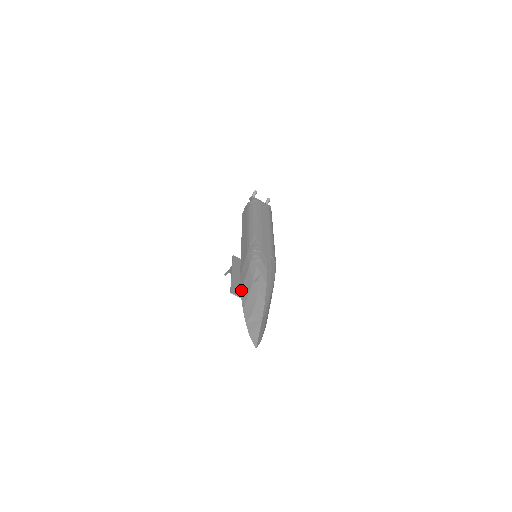
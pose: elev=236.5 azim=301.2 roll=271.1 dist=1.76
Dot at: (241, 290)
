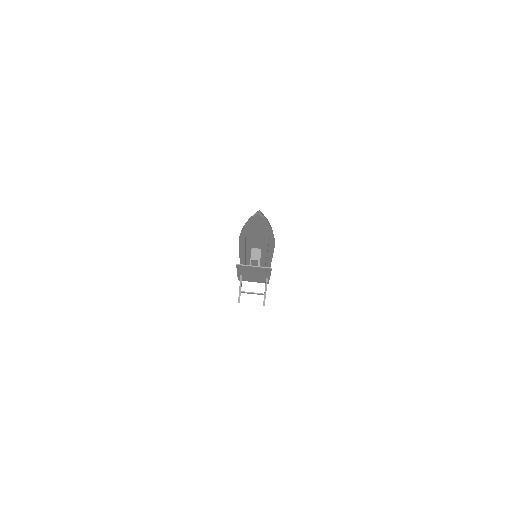
Dot at: (239, 236)
